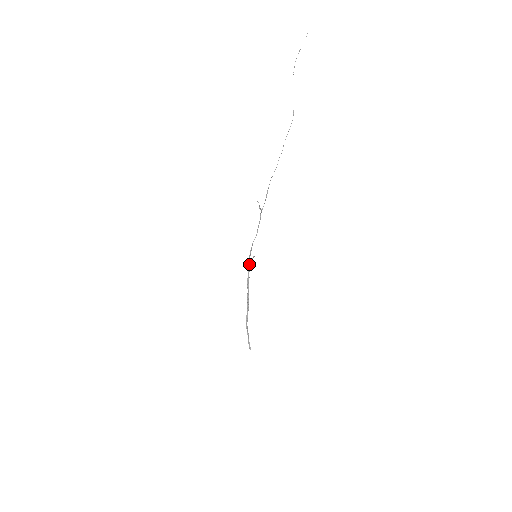
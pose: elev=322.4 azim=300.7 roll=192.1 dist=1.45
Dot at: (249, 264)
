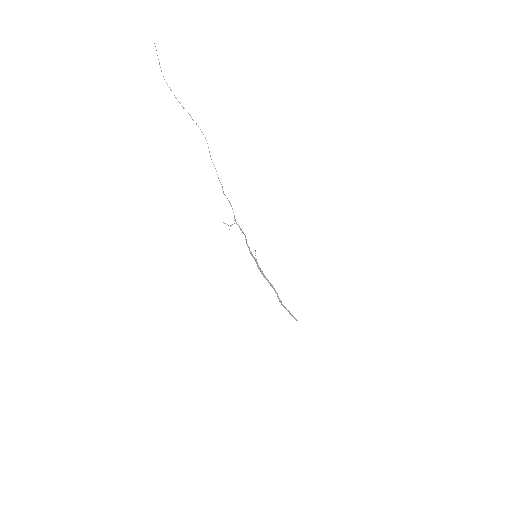
Dot at: (255, 260)
